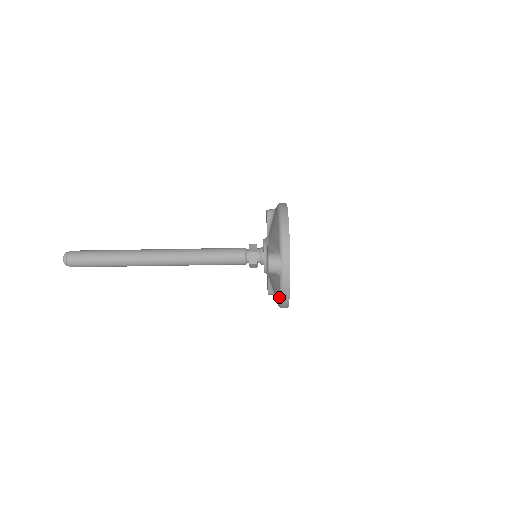
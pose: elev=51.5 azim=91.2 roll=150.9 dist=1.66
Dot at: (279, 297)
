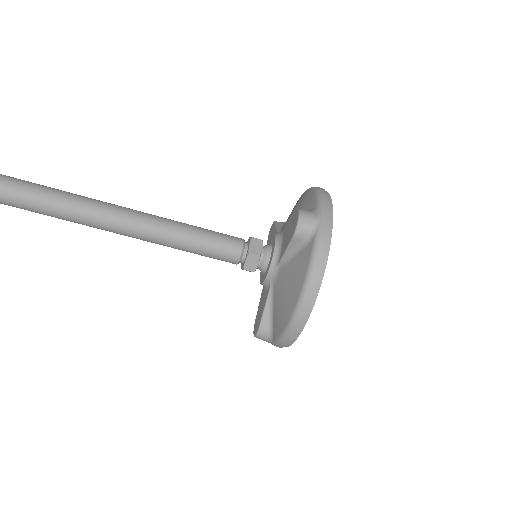
Dot at: (303, 282)
